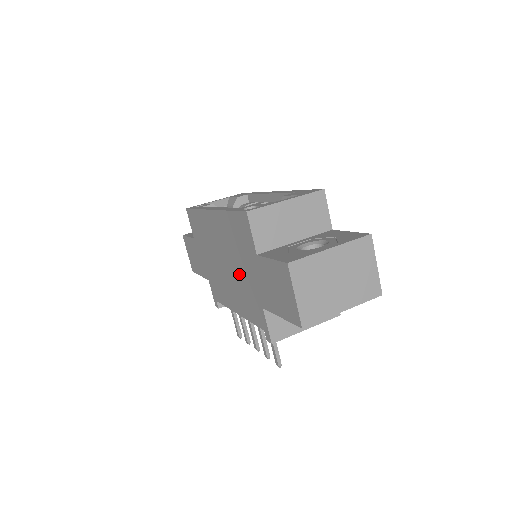
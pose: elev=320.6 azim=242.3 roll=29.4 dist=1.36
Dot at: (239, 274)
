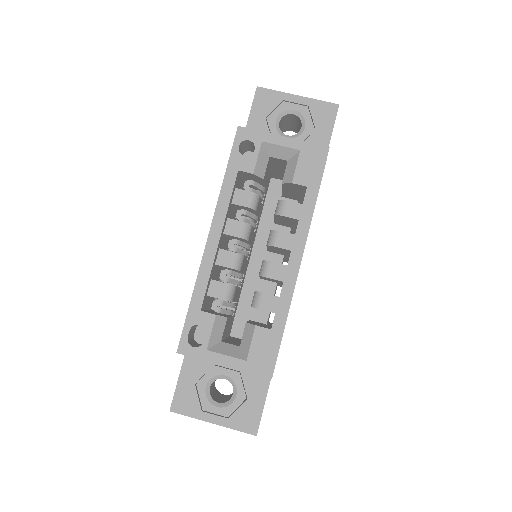
Dot at: occluded
